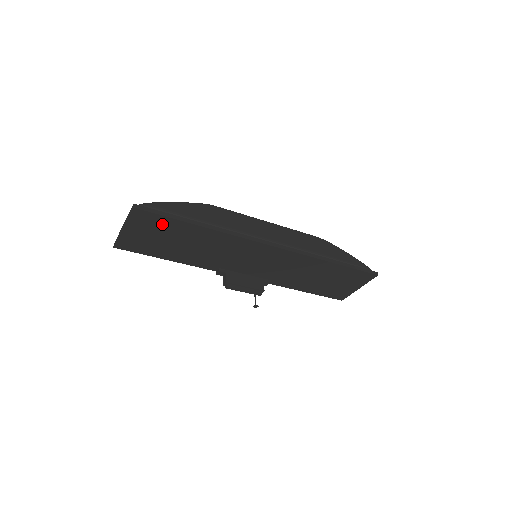
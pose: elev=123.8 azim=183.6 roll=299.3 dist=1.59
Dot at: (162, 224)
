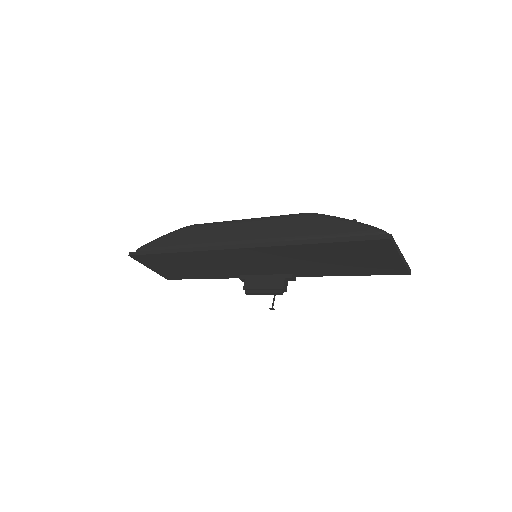
Dot at: (156, 259)
